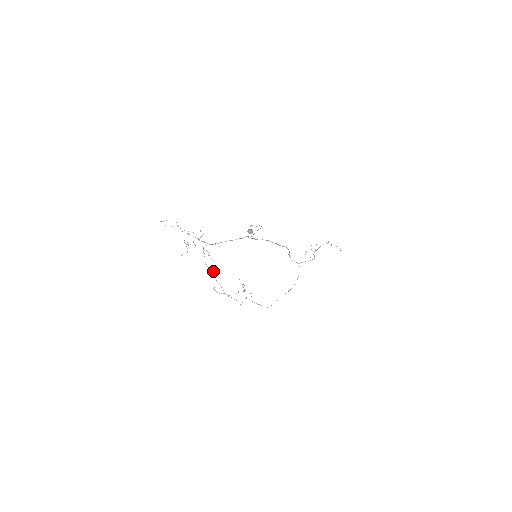
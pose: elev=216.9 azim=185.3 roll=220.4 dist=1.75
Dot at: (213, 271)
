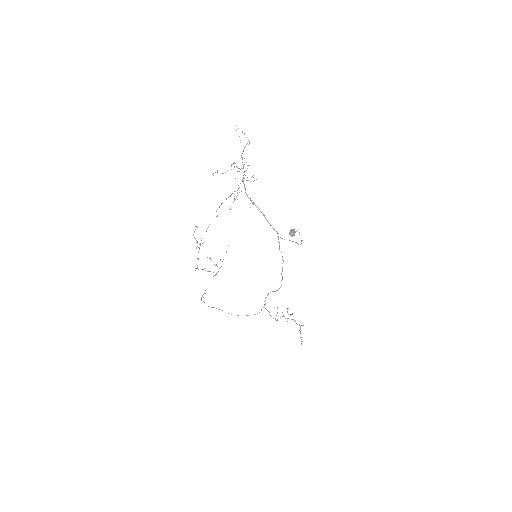
Dot at: occluded
